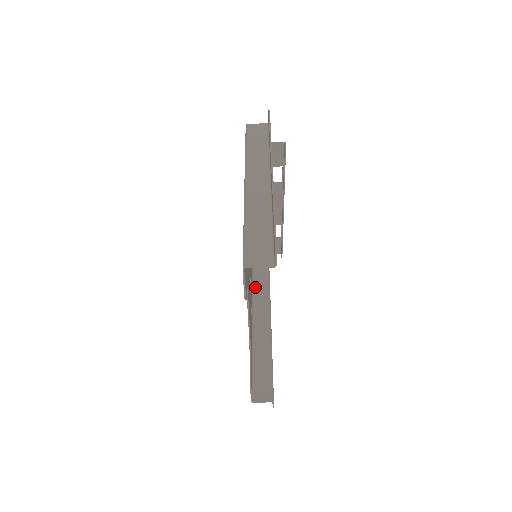
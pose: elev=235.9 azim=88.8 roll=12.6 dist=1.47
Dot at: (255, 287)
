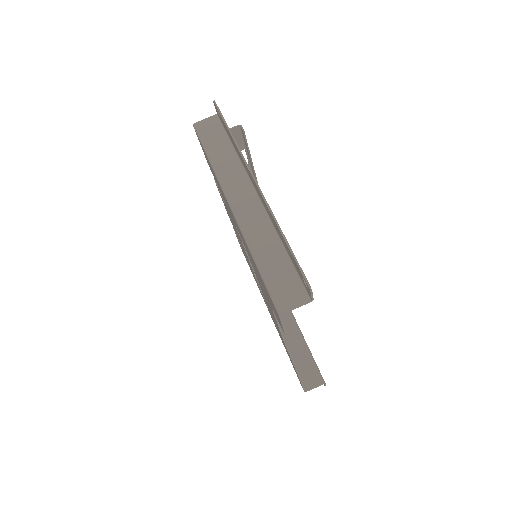
Dot at: occluded
